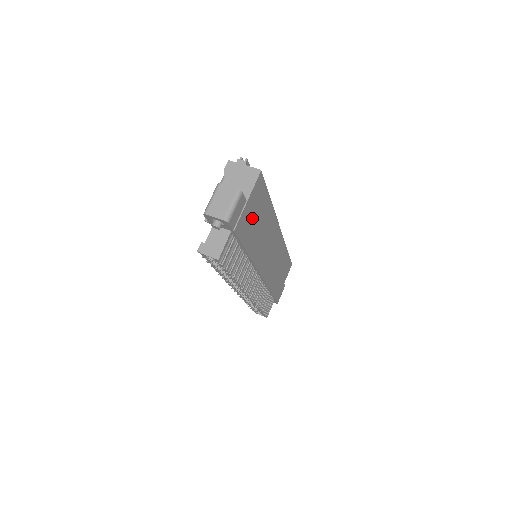
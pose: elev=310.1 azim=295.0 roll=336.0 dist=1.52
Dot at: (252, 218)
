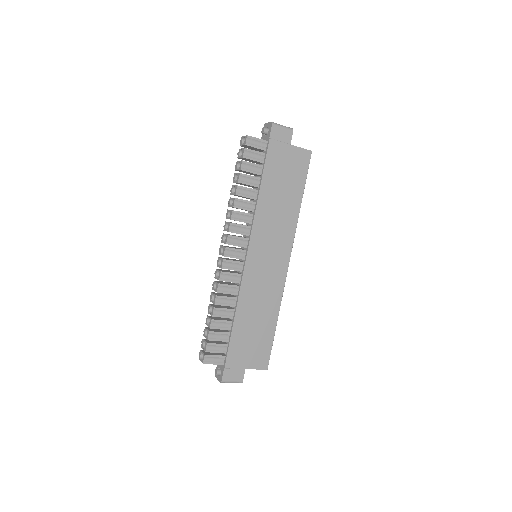
Dot at: (283, 169)
